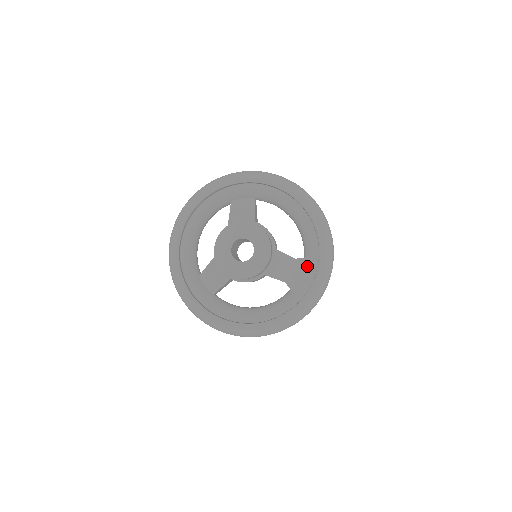
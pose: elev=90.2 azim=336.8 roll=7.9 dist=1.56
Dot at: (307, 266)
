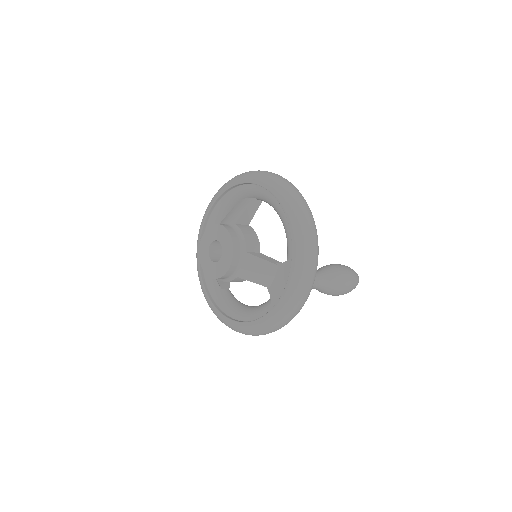
Dot at: (284, 272)
